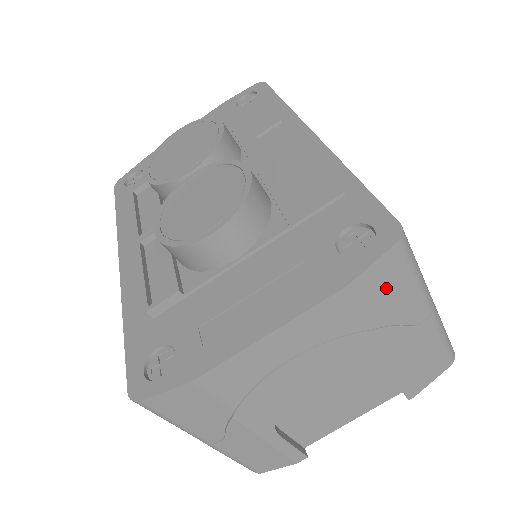
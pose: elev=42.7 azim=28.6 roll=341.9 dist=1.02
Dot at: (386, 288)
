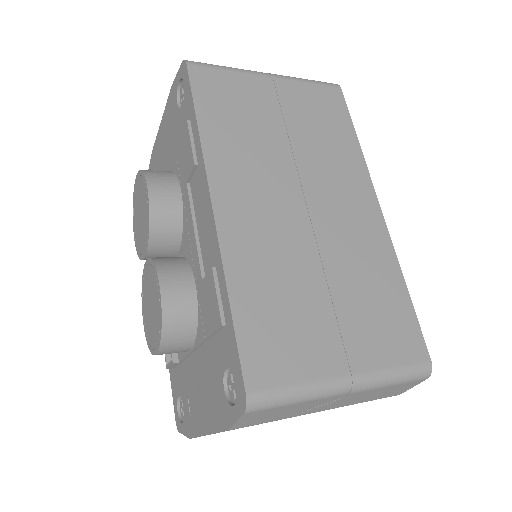
Dot at: (270, 415)
